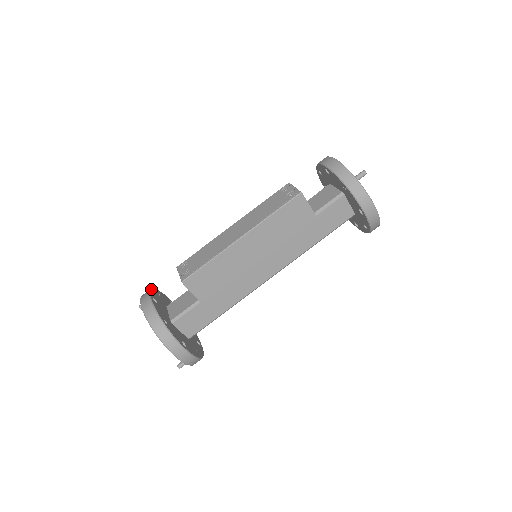
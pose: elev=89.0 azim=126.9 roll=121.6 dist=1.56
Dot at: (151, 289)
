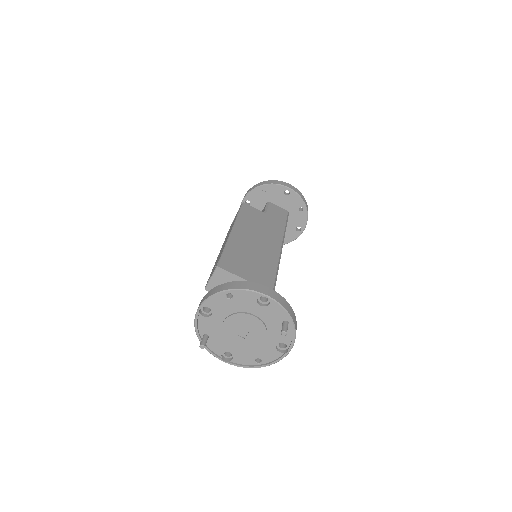
Dot at: occluded
